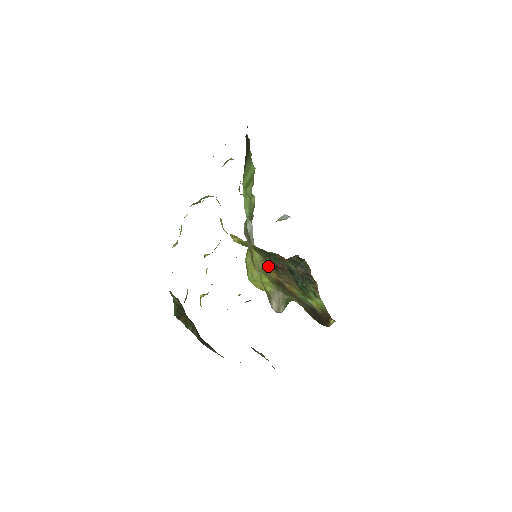
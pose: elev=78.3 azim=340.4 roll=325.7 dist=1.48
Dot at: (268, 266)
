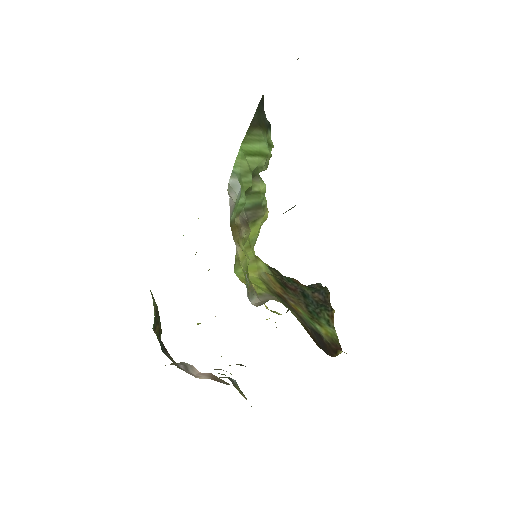
Dot at: (274, 281)
